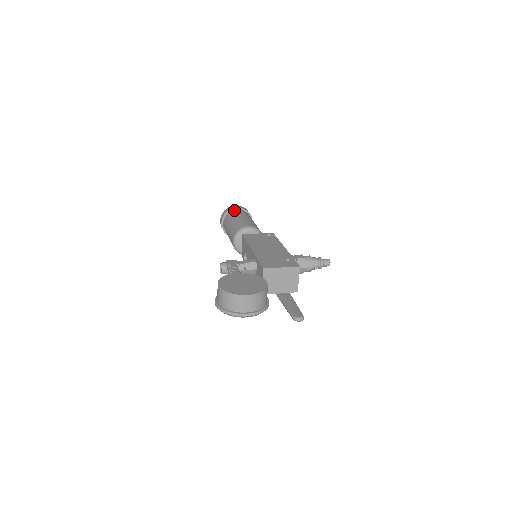
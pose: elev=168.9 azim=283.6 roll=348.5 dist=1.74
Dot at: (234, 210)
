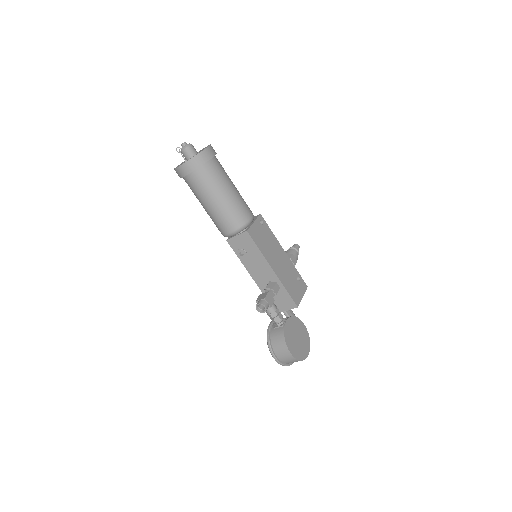
Dot at: (212, 162)
